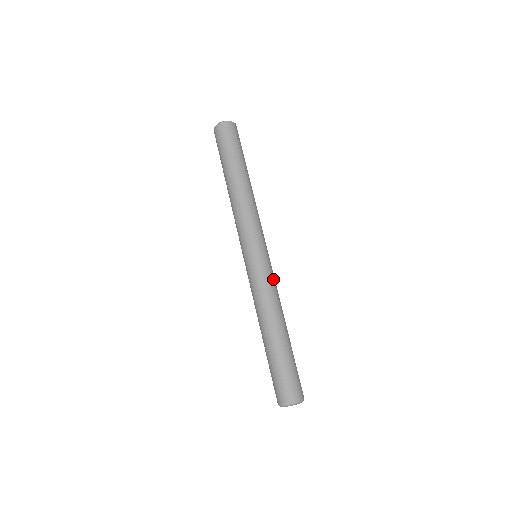
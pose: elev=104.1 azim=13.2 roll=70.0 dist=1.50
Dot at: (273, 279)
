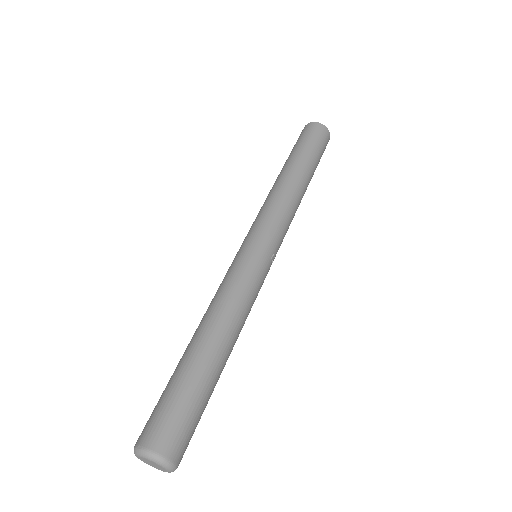
Dot at: (249, 281)
